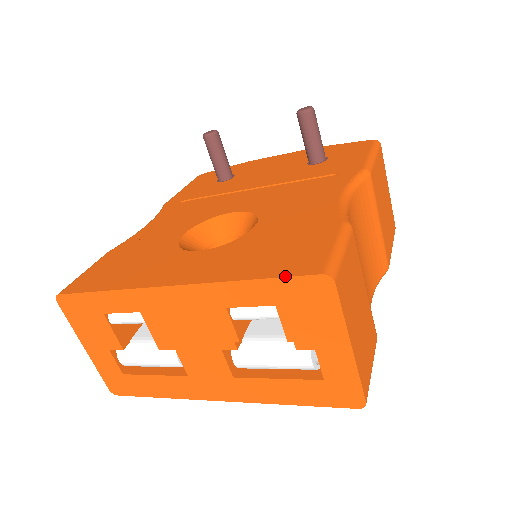
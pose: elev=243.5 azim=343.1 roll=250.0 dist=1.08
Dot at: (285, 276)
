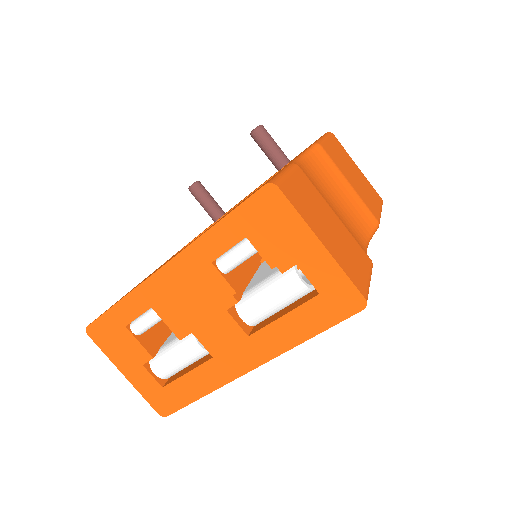
Dot at: (240, 204)
